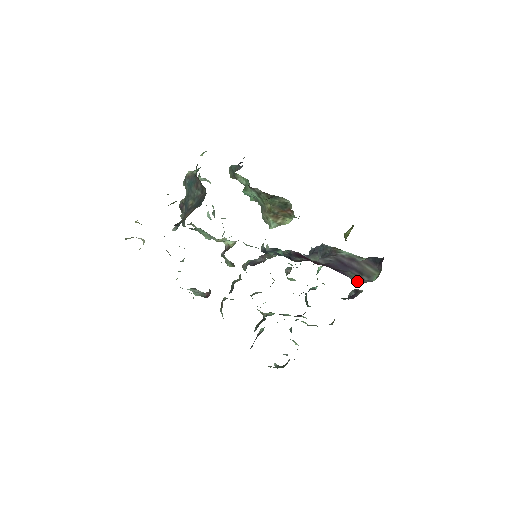
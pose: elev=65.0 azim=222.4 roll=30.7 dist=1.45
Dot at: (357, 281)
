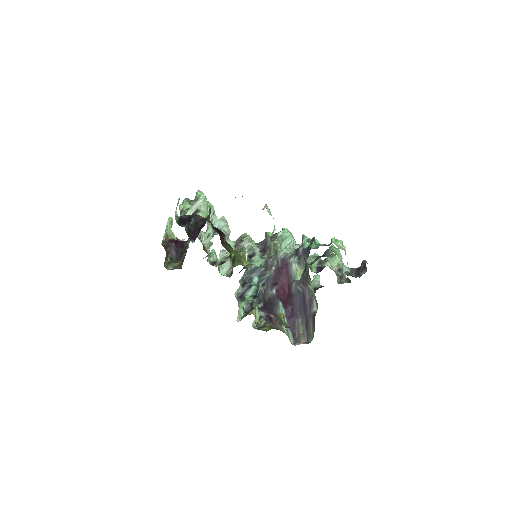
Dot at: (298, 336)
